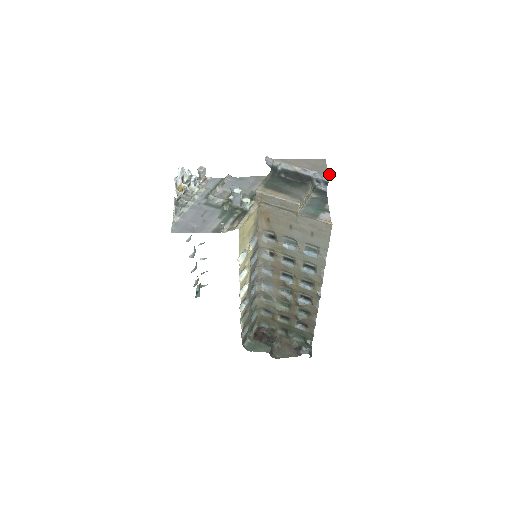
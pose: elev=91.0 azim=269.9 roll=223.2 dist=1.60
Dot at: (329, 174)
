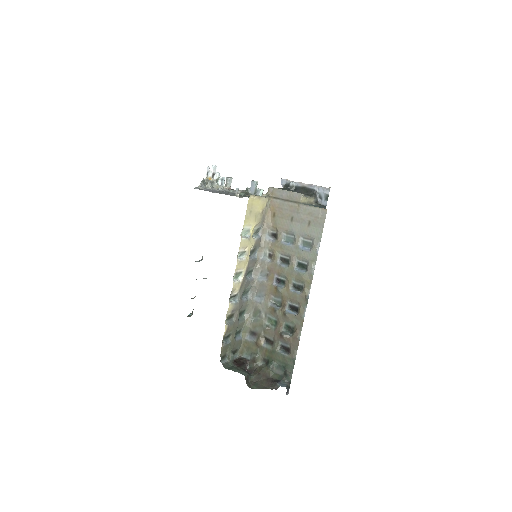
Dot at: (330, 187)
